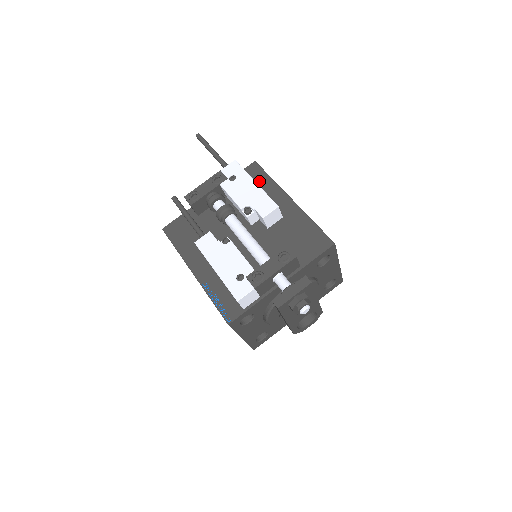
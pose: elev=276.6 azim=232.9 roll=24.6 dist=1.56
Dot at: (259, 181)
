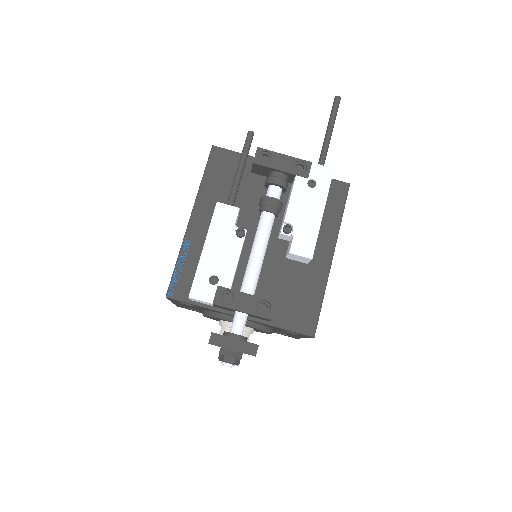
Dot at: (330, 207)
